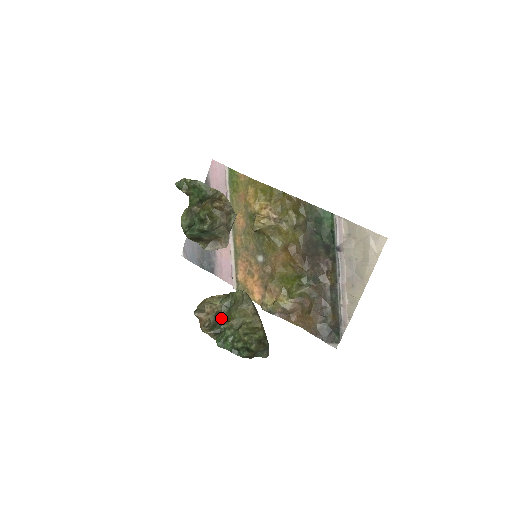
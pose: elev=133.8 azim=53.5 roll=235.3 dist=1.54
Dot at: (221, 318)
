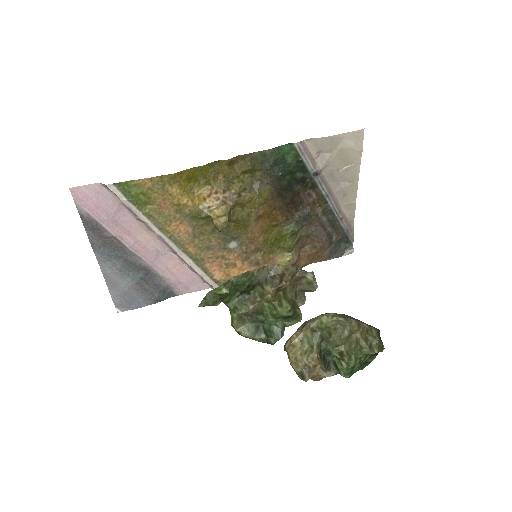
Dot at: (323, 354)
